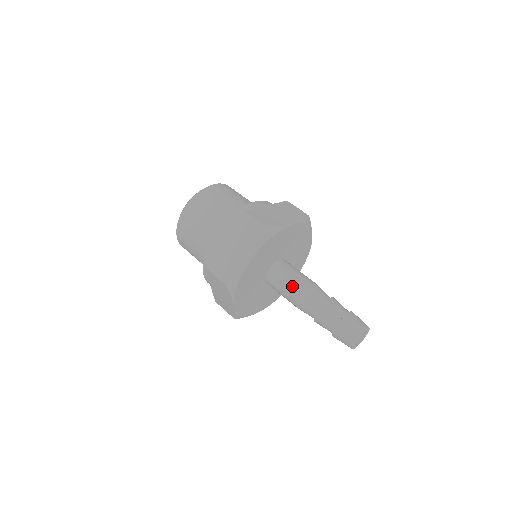
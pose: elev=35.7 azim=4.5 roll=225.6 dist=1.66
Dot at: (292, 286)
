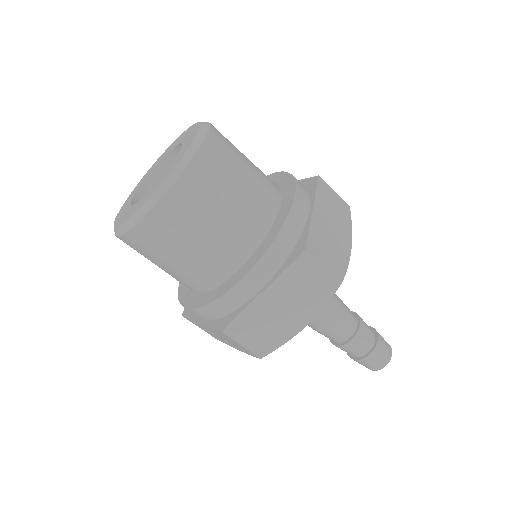
Dot at: occluded
